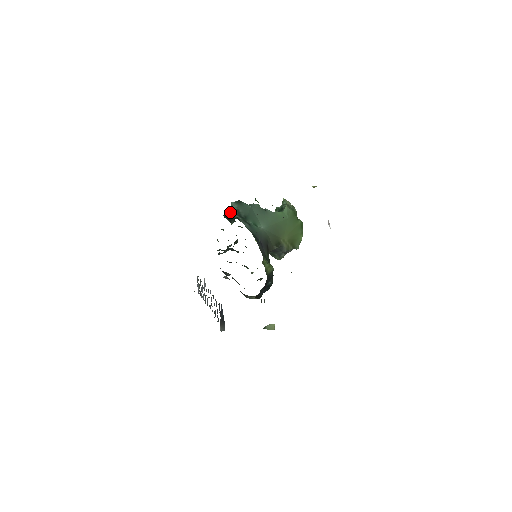
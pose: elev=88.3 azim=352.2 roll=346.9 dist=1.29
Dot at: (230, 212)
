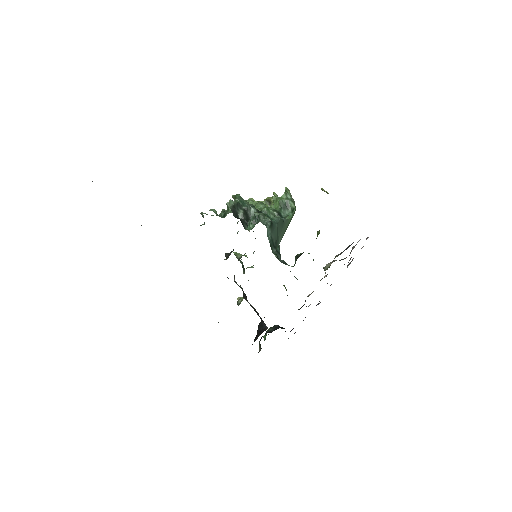
Dot at: (237, 204)
